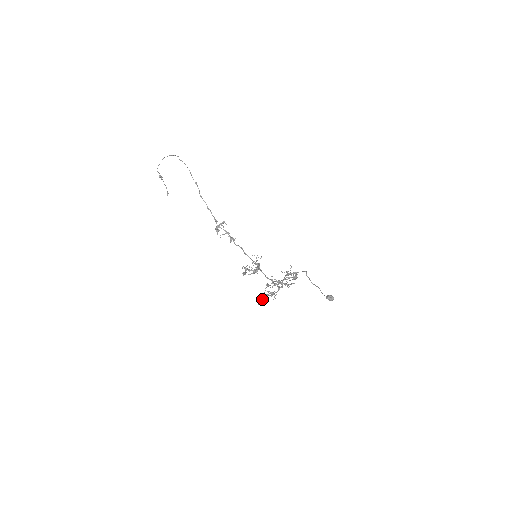
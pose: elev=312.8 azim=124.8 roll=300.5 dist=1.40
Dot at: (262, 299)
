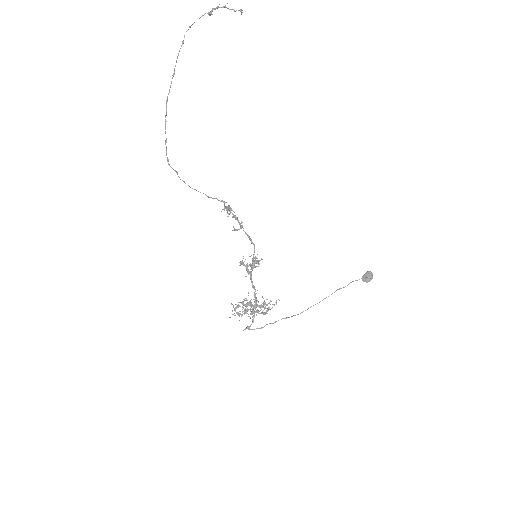
Dot at: occluded
